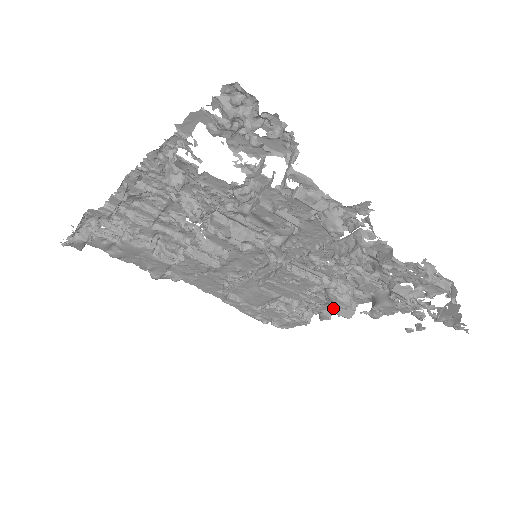
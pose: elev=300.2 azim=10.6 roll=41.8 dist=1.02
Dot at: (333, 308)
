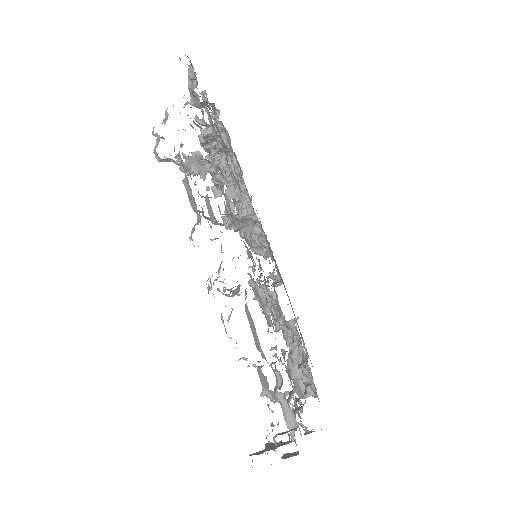
Dot at: occluded
